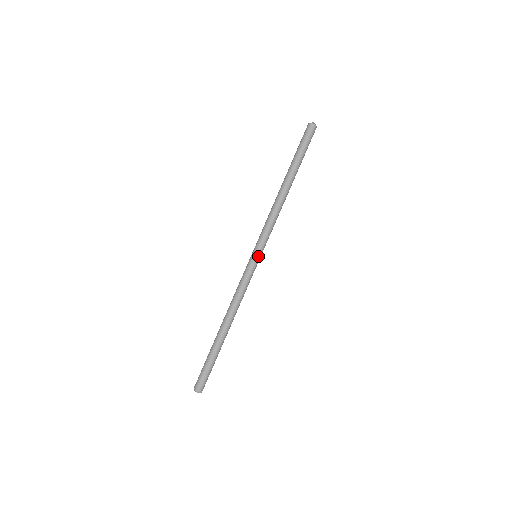
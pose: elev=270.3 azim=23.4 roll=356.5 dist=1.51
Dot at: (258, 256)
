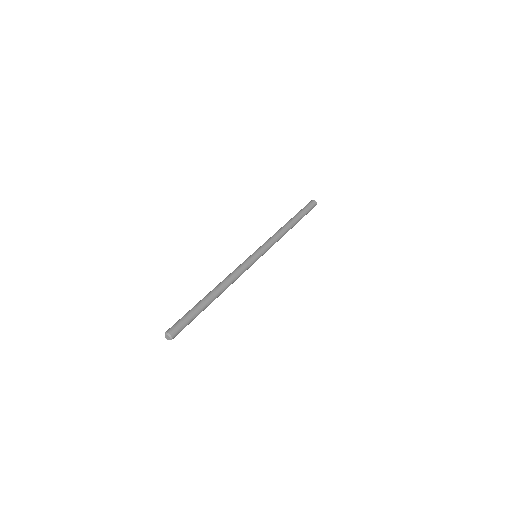
Dot at: (260, 256)
